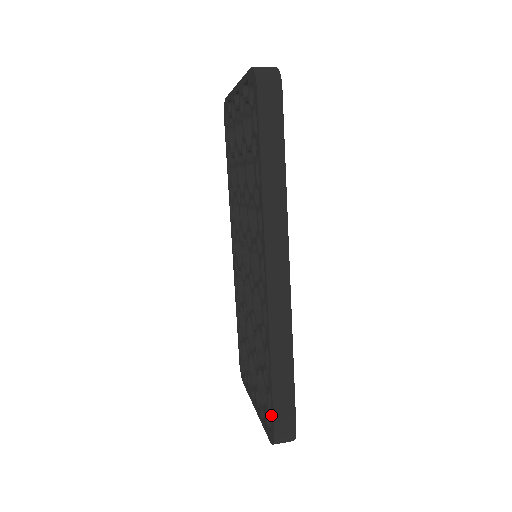
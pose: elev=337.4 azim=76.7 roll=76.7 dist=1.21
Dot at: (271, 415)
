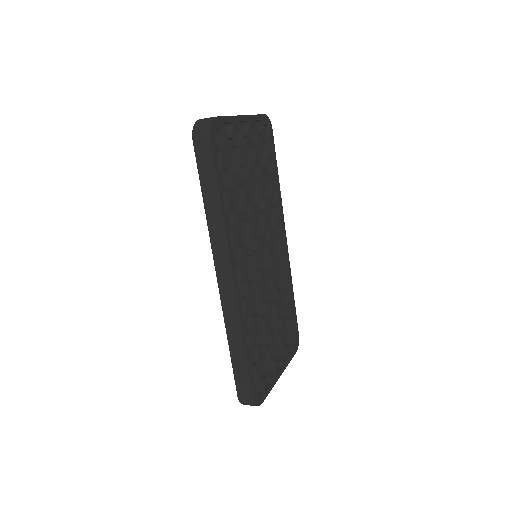
Dot at: occluded
